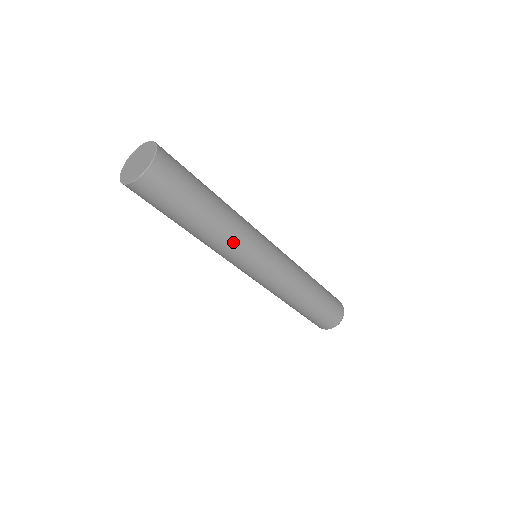
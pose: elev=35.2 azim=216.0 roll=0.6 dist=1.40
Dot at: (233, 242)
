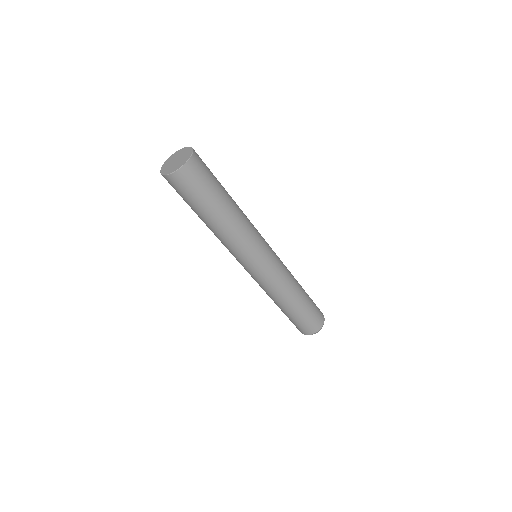
Dot at: (245, 232)
